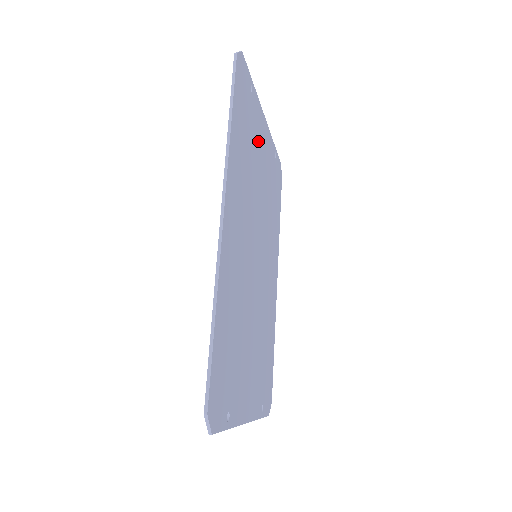
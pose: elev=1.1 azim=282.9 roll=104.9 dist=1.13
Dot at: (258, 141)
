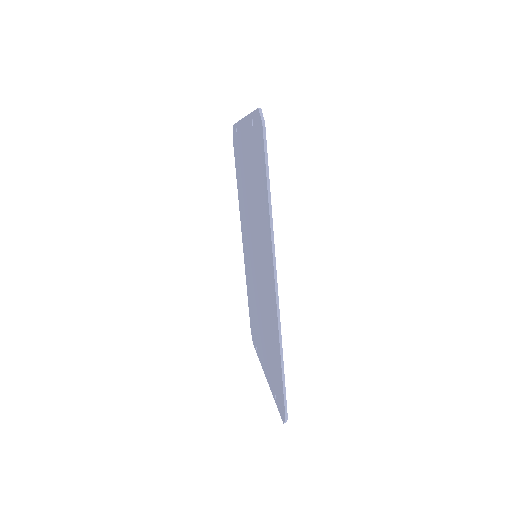
Dot at: occluded
